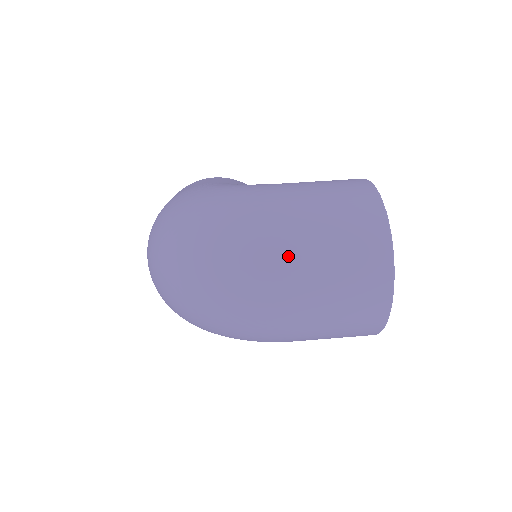
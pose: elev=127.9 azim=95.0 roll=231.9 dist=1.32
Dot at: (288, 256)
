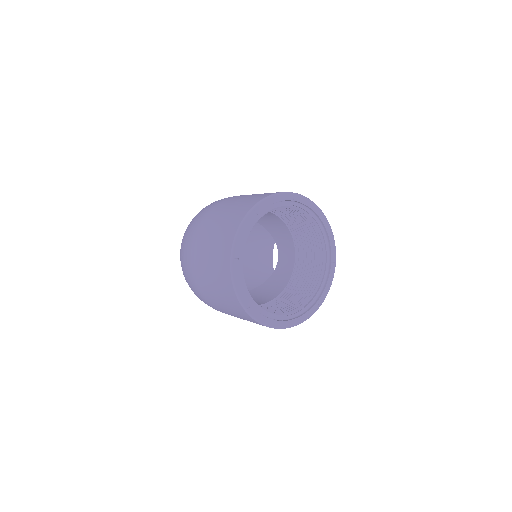
Dot at: (195, 233)
